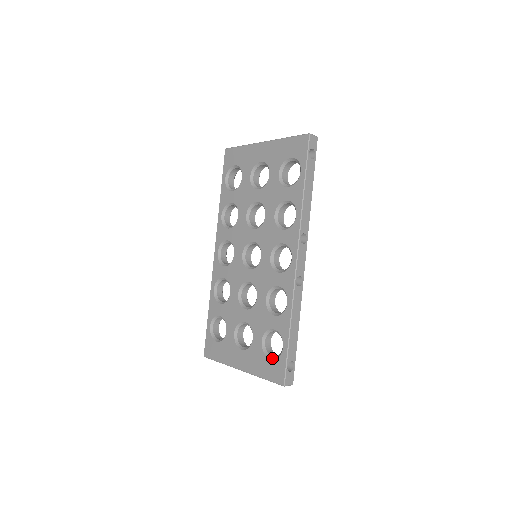
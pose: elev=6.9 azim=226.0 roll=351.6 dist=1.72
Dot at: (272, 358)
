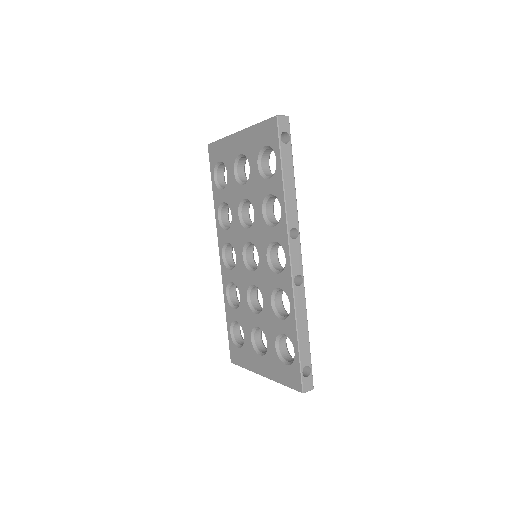
Dot at: (287, 364)
